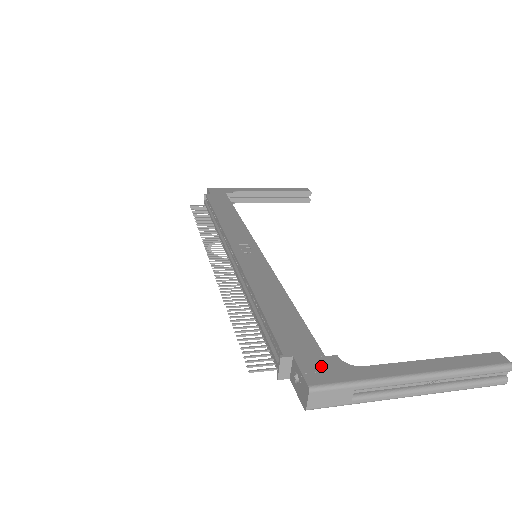
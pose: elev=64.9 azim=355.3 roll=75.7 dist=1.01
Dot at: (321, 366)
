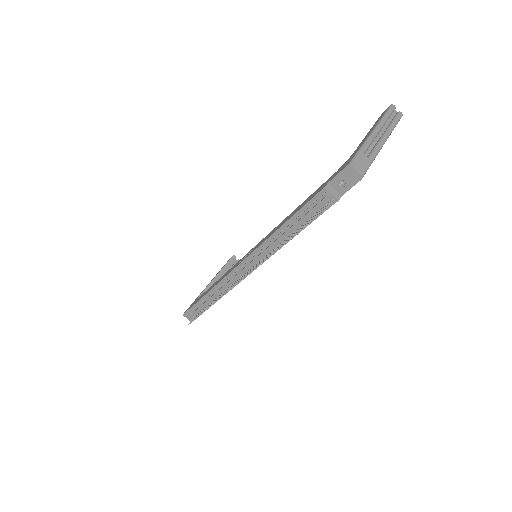
Dot at: (341, 168)
